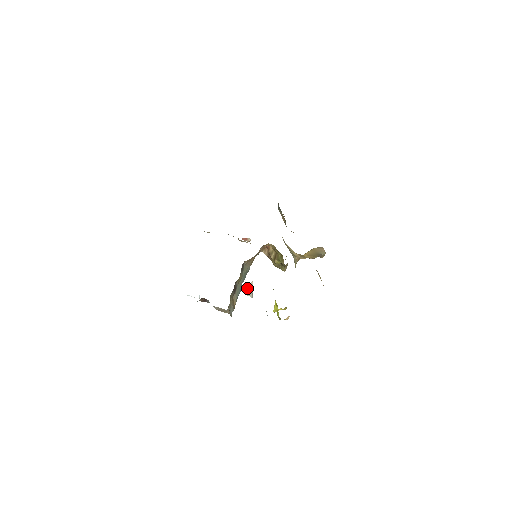
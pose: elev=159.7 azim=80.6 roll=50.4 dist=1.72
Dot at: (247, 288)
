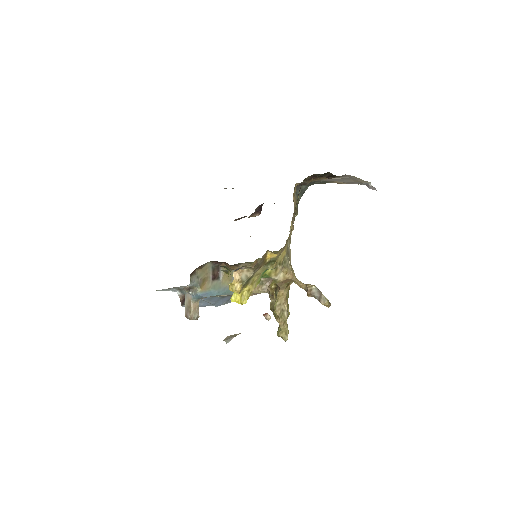
Dot at: (230, 335)
